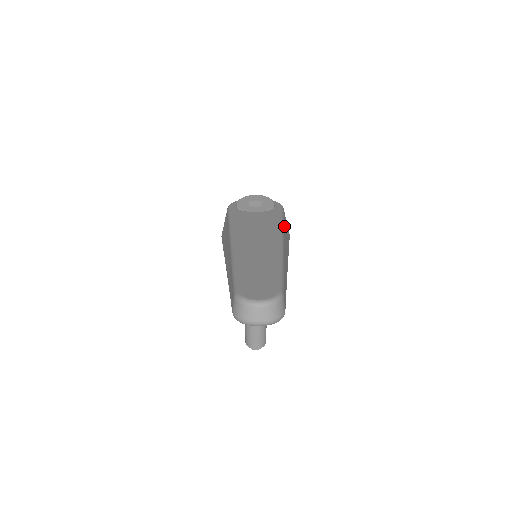
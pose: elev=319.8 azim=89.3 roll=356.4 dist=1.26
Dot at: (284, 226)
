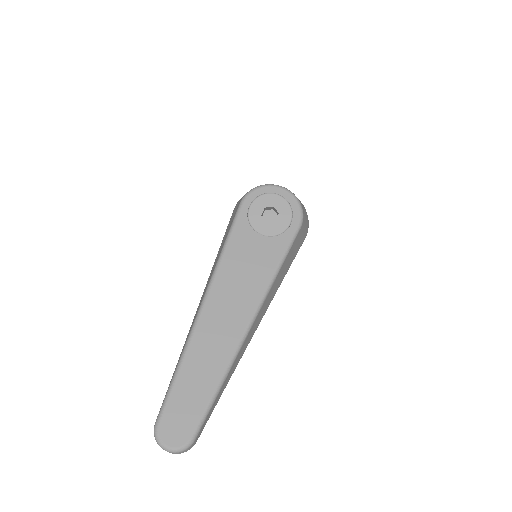
Dot at: (279, 273)
